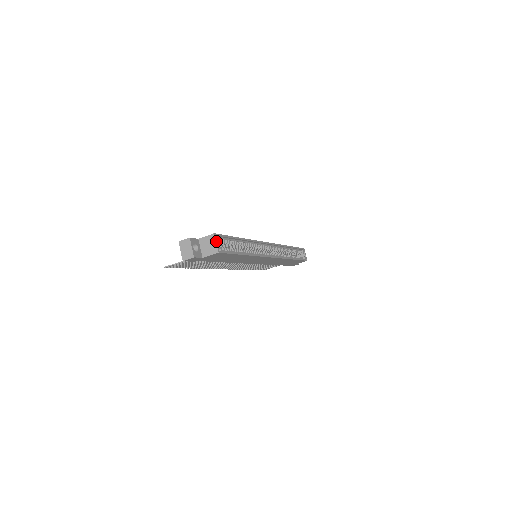
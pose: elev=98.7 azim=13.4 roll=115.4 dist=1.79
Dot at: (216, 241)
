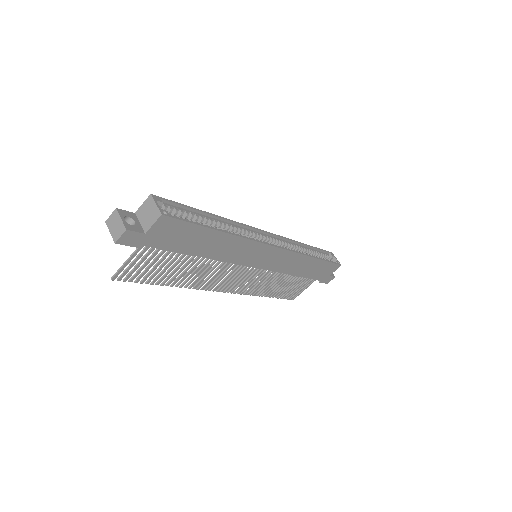
Dot at: (155, 202)
